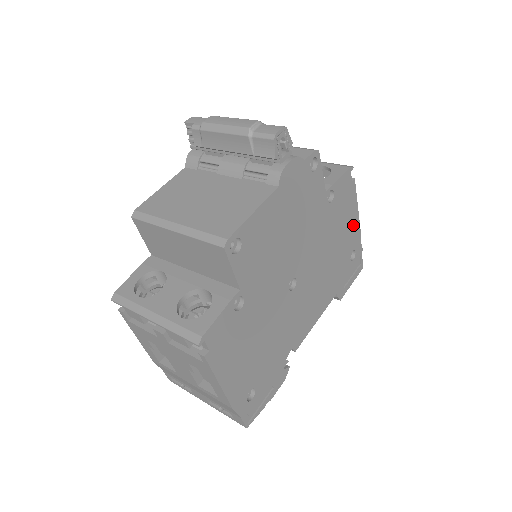
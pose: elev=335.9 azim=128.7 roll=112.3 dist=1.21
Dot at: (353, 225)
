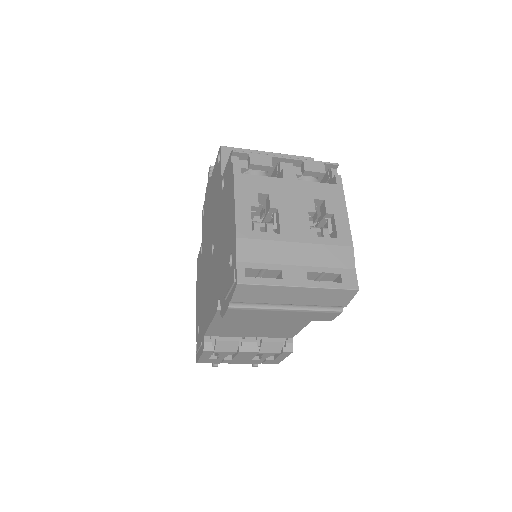
Dot at: occluded
